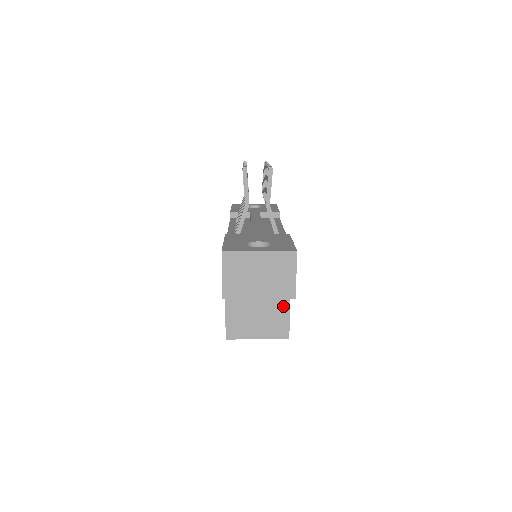
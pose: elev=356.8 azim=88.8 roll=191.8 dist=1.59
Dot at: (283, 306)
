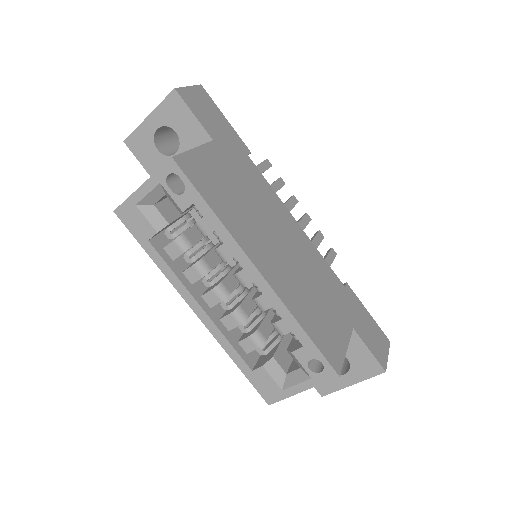
Dot at: occluded
